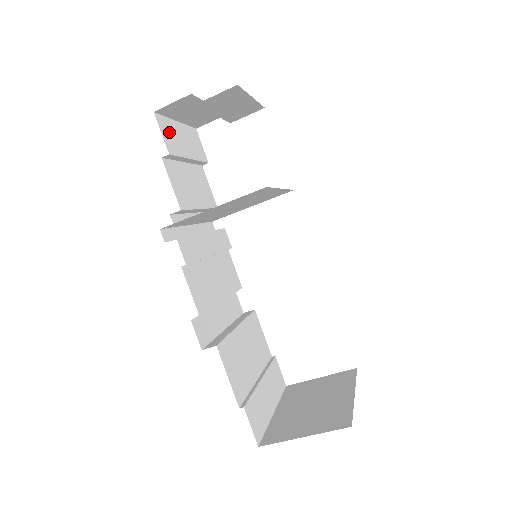
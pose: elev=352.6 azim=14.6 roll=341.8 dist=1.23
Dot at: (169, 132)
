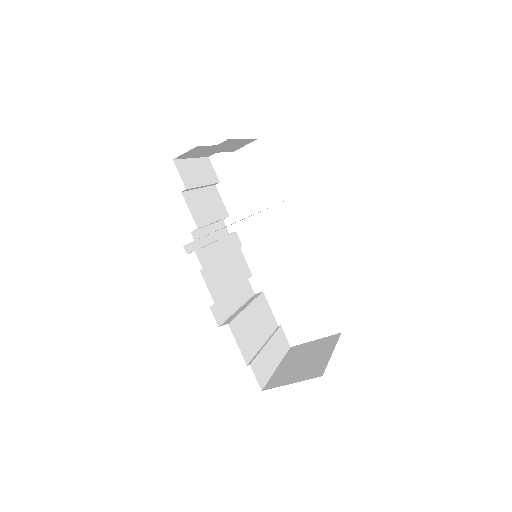
Dot at: (186, 171)
